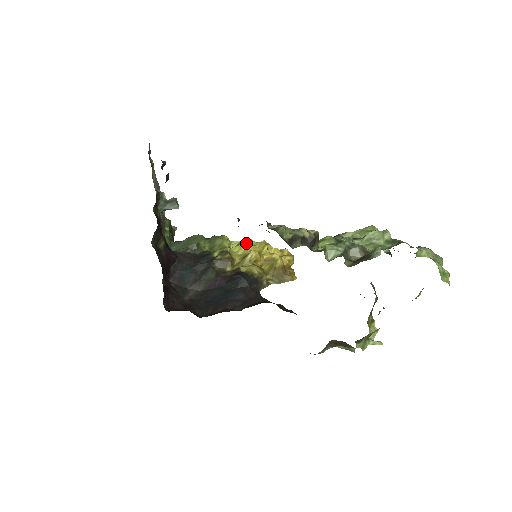
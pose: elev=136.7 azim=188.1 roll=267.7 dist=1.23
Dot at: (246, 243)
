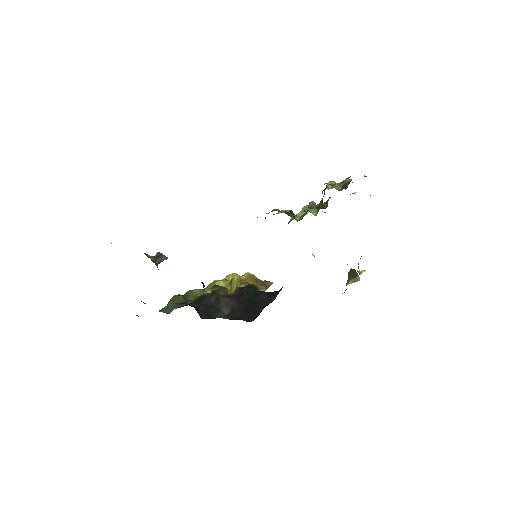
Dot at: (217, 281)
